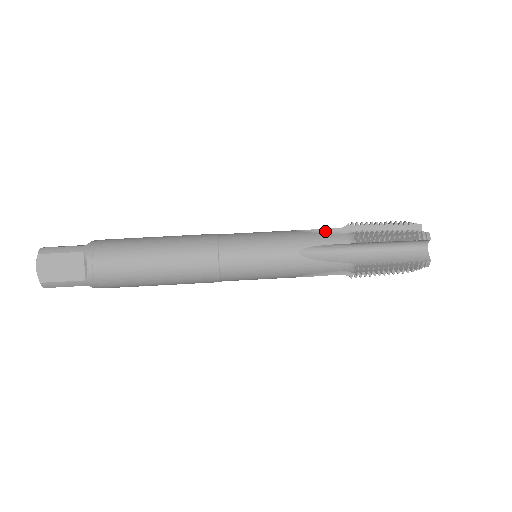
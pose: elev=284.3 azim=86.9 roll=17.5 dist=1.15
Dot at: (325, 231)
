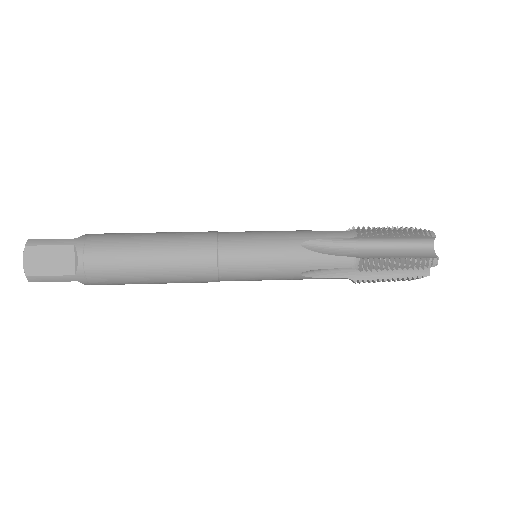
Dot at: occluded
